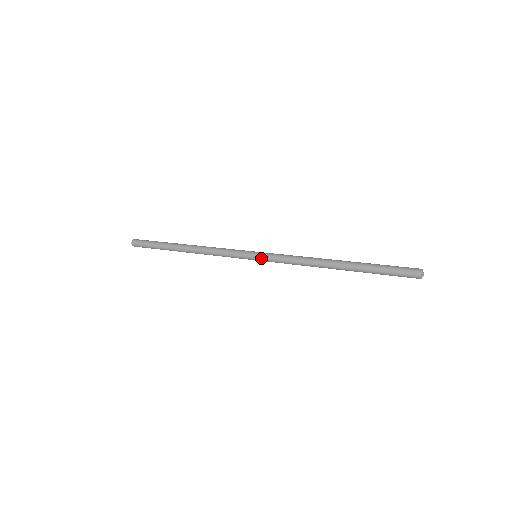
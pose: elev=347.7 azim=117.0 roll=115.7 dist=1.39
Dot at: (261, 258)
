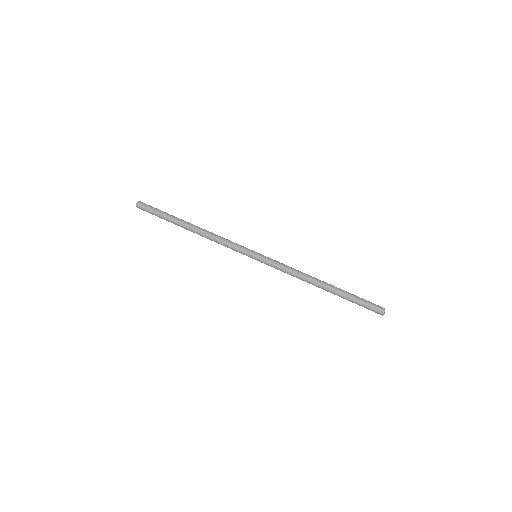
Dot at: (261, 261)
